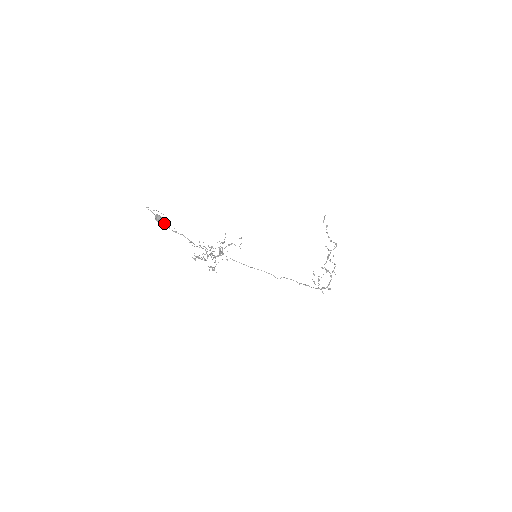
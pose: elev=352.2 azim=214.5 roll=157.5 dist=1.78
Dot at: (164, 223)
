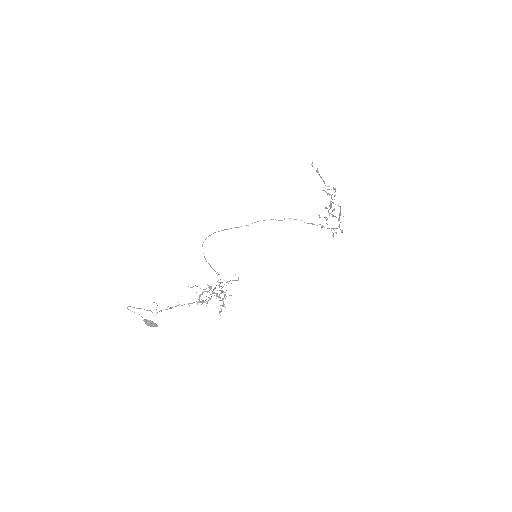
Dot at: (157, 326)
